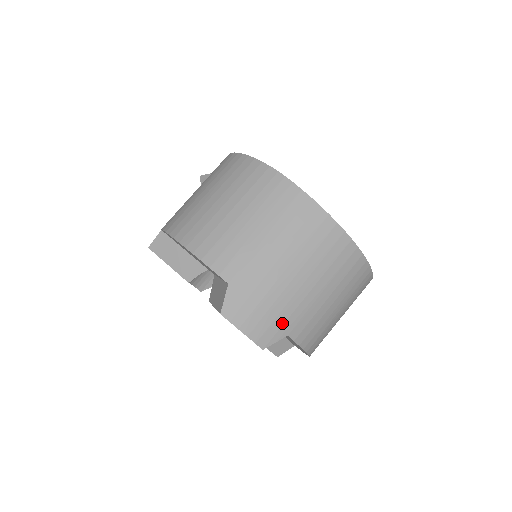
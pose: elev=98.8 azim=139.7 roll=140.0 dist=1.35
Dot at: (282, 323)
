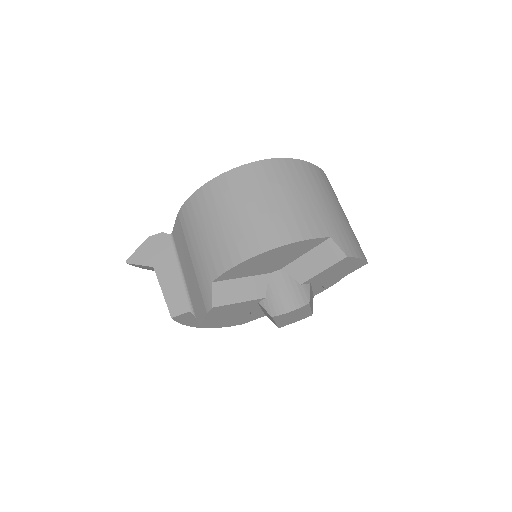
Dot at: (357, 241)
